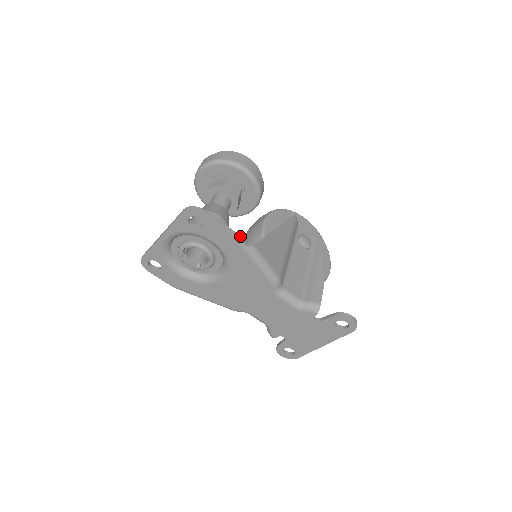
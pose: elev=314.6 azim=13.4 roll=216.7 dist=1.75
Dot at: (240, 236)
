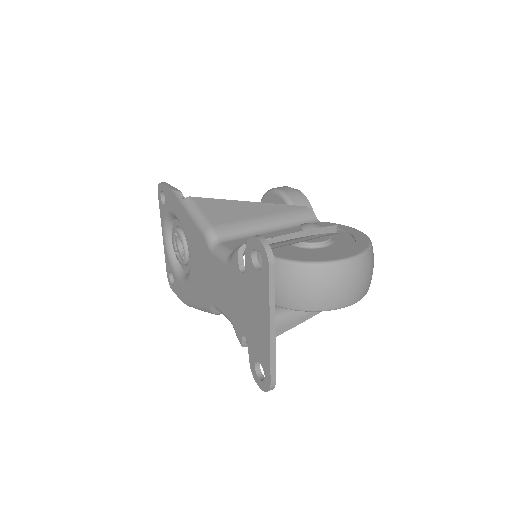
Dot at: (179, 191)
